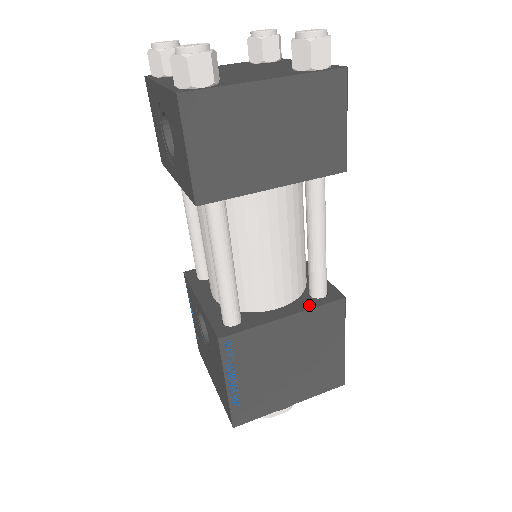
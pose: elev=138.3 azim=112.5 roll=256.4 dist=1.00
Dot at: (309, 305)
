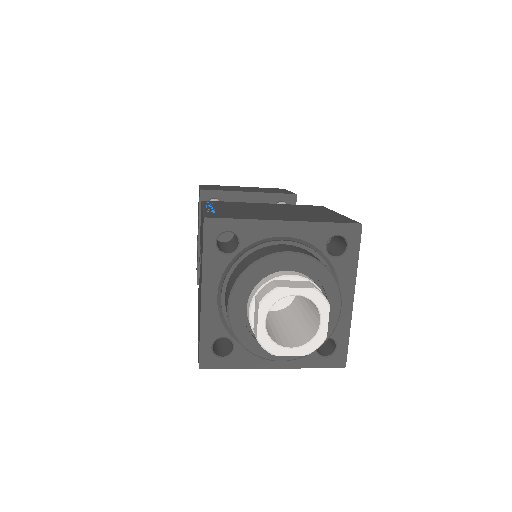
Dot at: occluded
